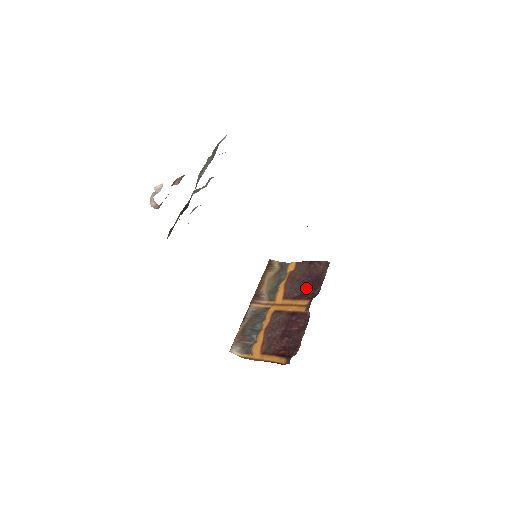
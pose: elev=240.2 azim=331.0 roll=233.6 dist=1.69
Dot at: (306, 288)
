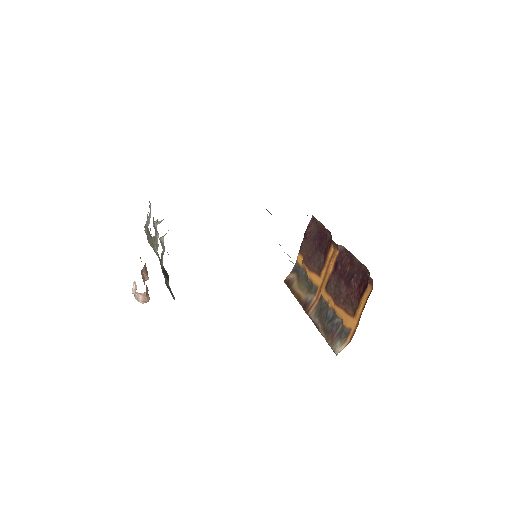
Dot at: (322, 247)
